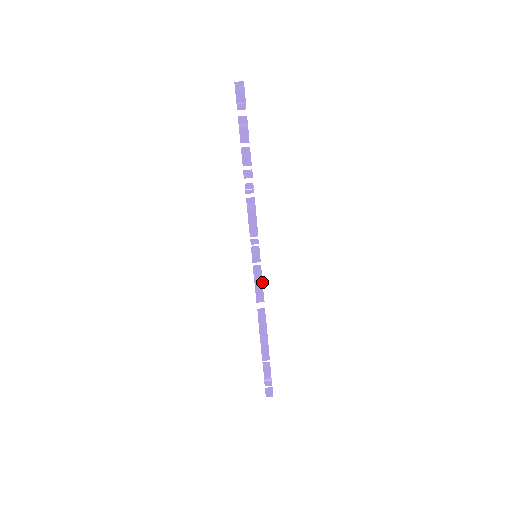
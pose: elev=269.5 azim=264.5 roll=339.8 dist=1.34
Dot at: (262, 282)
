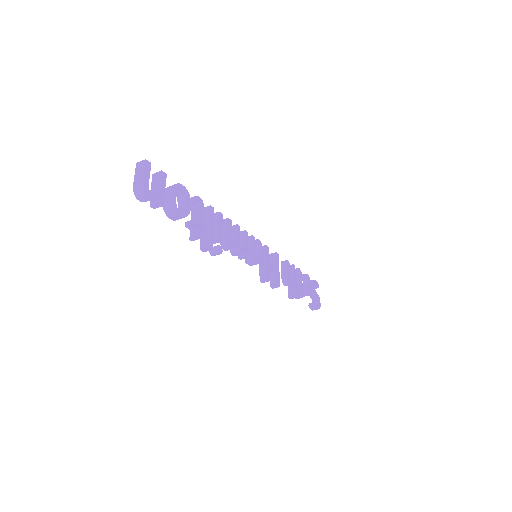
Dot at: (272, 268)
